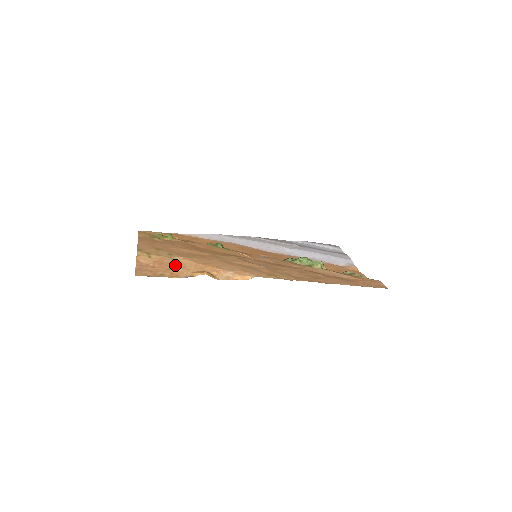
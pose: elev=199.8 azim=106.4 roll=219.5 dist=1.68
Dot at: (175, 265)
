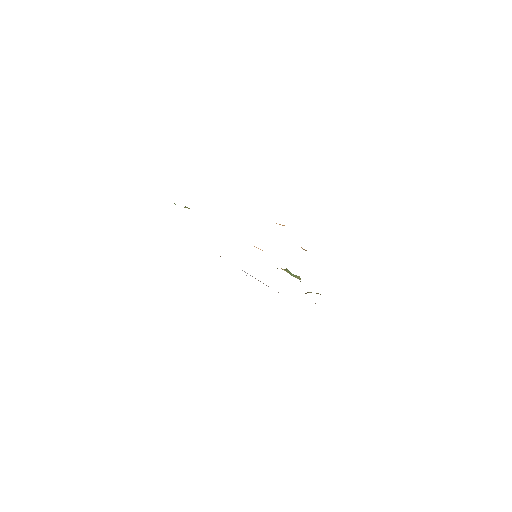
Dot at: occluded
